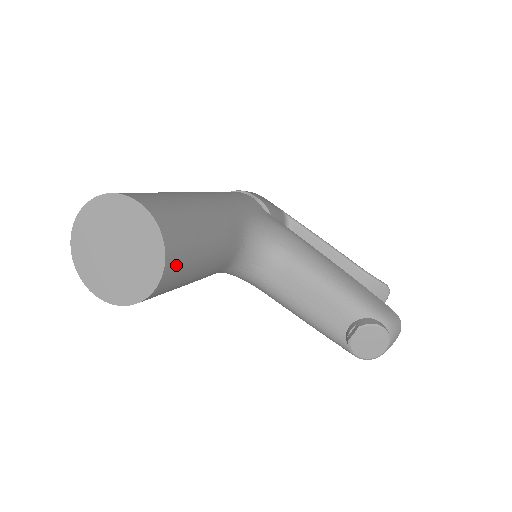
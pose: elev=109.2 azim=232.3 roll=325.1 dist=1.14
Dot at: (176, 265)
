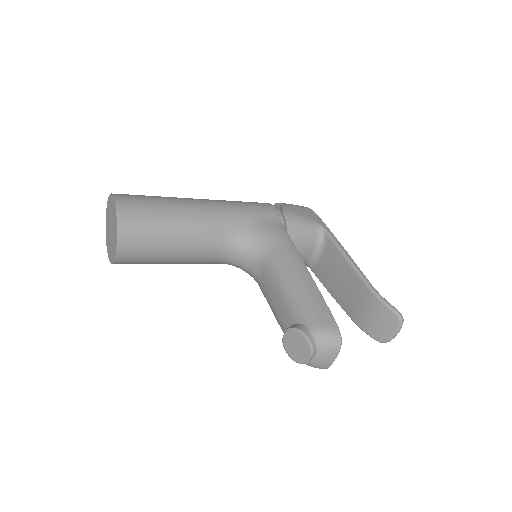
Dot at: (132, 242)
